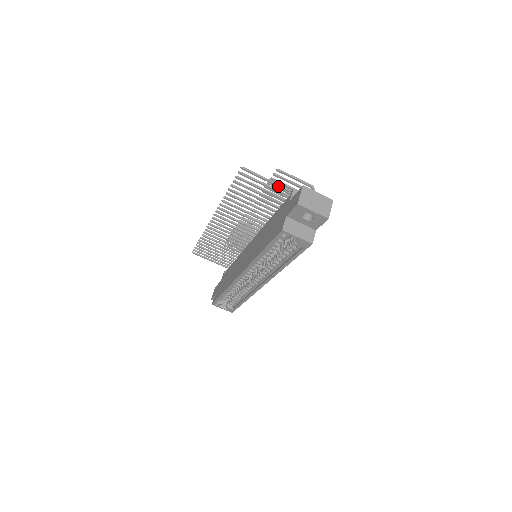
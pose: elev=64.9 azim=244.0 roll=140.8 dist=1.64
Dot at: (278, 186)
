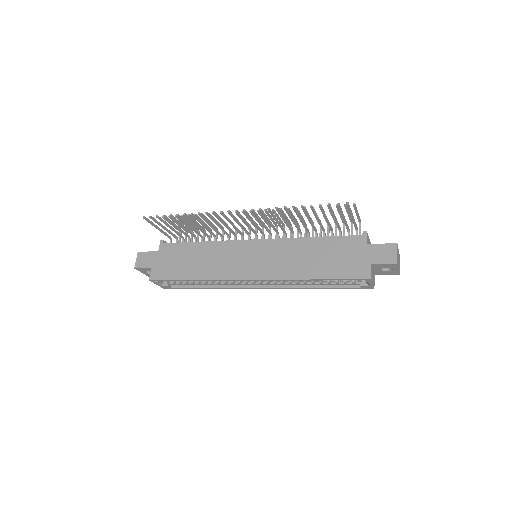
Dot at: (354, 223)
